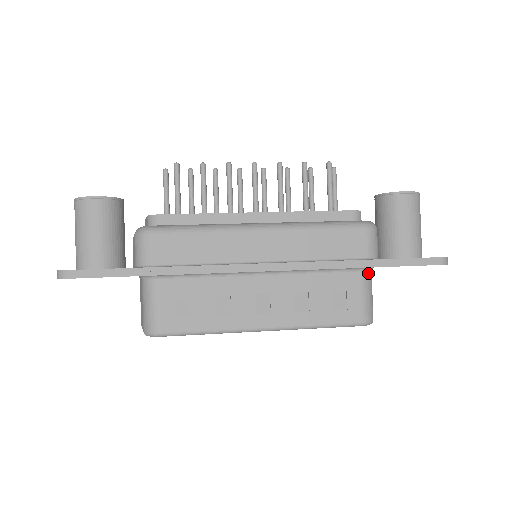
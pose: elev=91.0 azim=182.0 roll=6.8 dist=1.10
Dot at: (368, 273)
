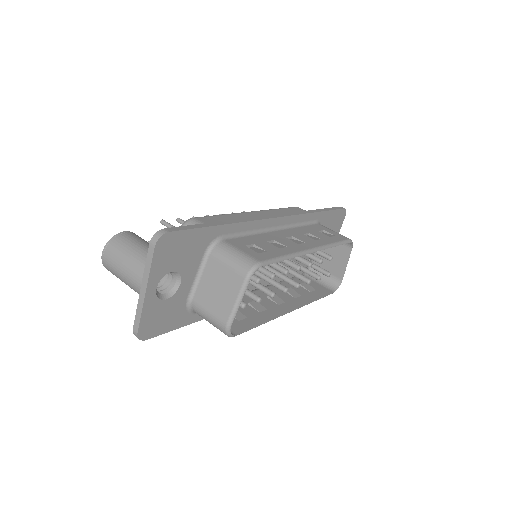
Dot at: occluded
